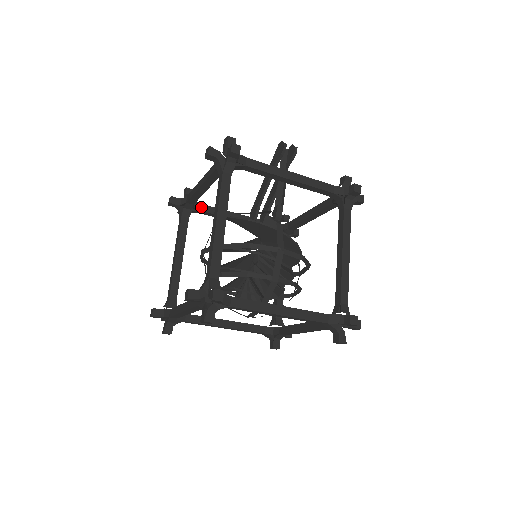
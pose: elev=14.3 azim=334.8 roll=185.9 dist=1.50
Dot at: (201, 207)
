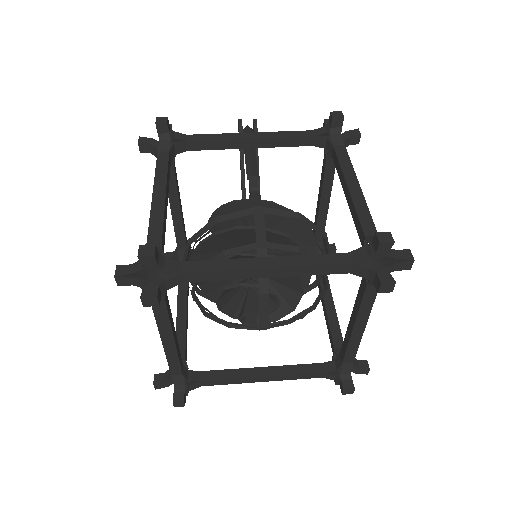
Dot at: occluded
